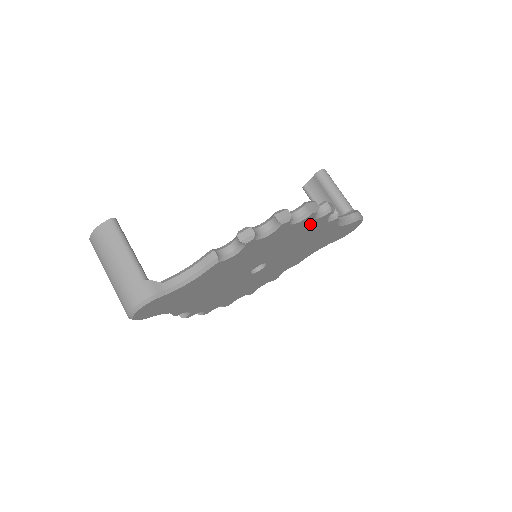
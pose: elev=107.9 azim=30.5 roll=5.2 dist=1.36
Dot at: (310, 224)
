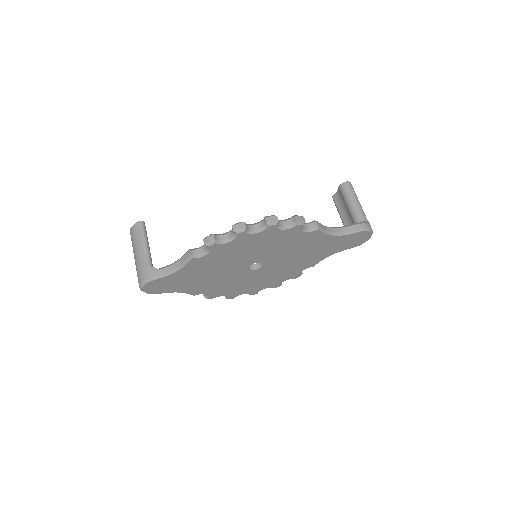
Dot at: (280, 234)
